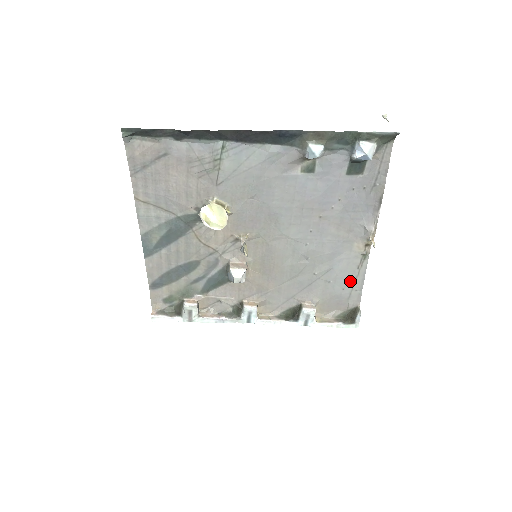
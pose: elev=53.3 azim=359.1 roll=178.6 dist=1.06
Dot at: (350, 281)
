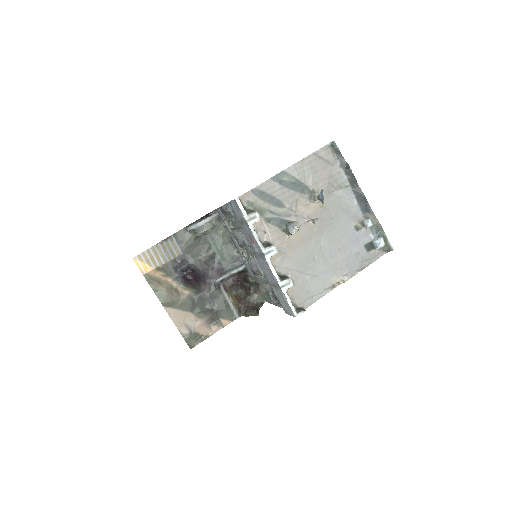
Dot at: (316, 292)
